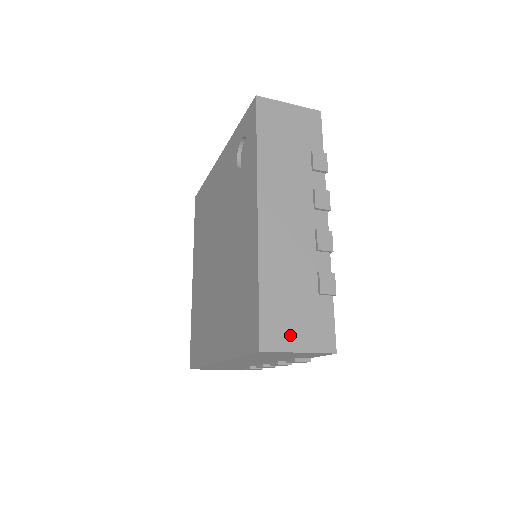
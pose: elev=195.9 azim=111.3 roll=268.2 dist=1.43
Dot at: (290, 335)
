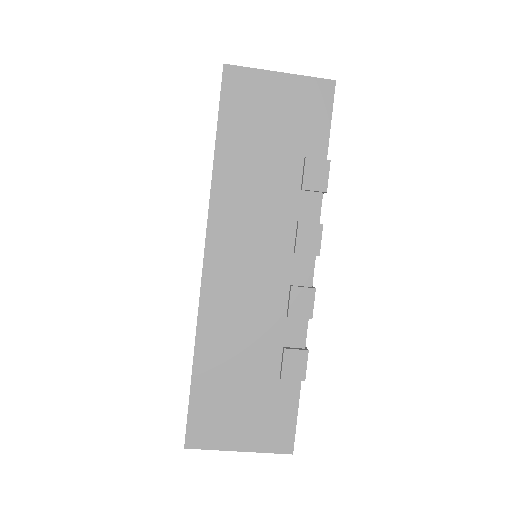
Dot at: (229, 429)
